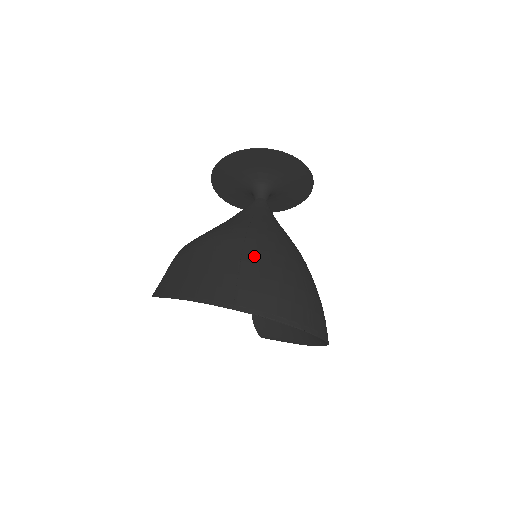
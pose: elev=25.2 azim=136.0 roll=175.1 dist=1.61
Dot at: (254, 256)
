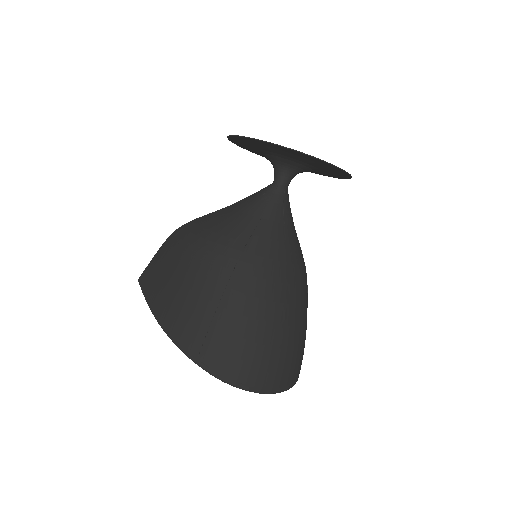
Dot at: (235, 302)
